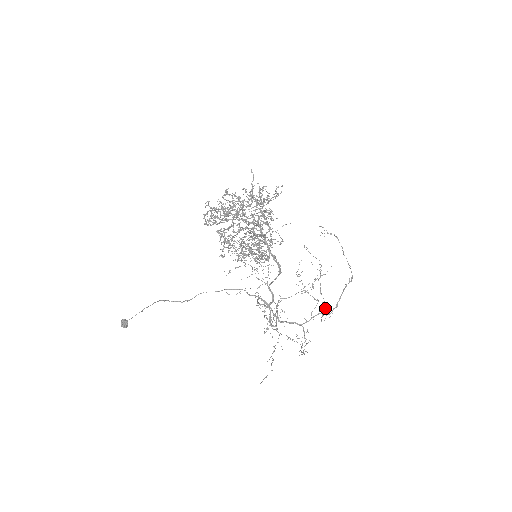
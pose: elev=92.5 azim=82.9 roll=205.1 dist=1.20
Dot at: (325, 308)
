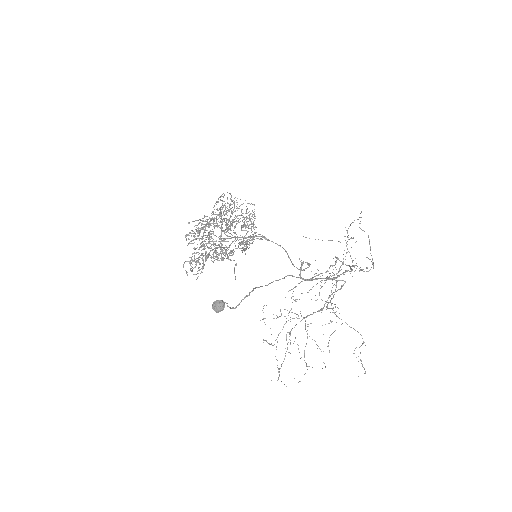
Dot at: (338, 241)
